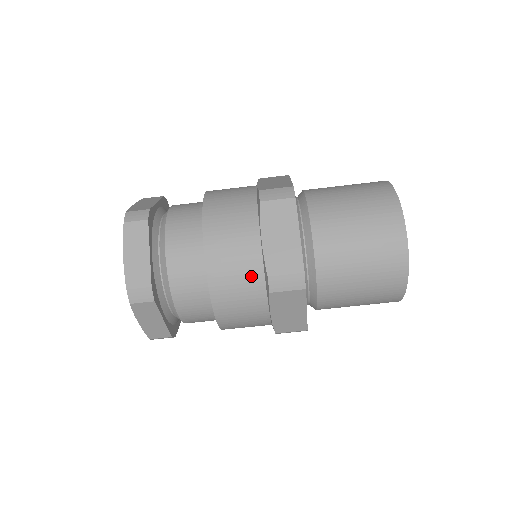
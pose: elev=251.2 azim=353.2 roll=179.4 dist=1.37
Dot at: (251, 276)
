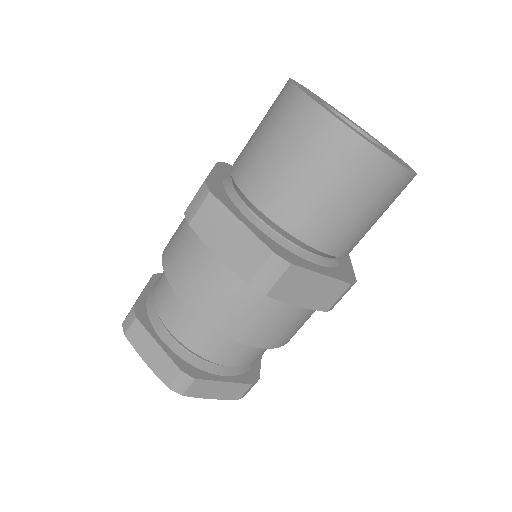
Dot at: (240, 294)
